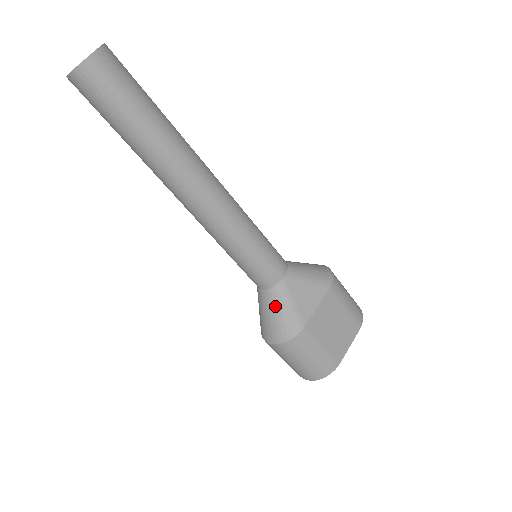
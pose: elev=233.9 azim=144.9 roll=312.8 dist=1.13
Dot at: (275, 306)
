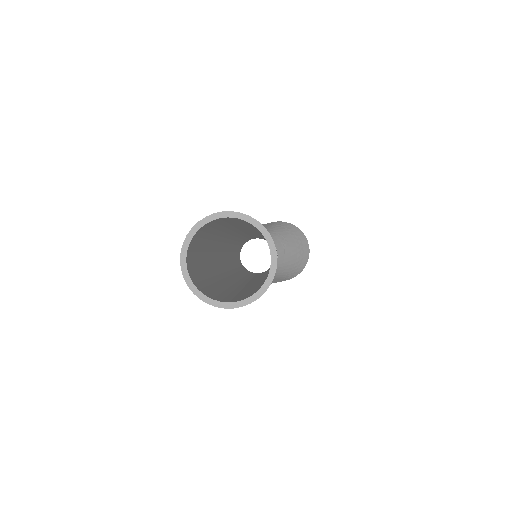
Dot at: occluded
